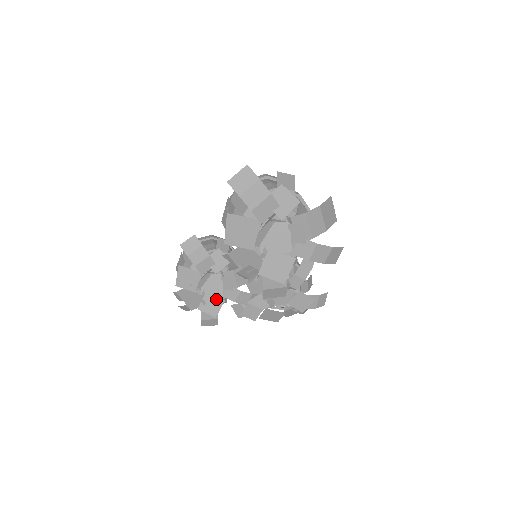
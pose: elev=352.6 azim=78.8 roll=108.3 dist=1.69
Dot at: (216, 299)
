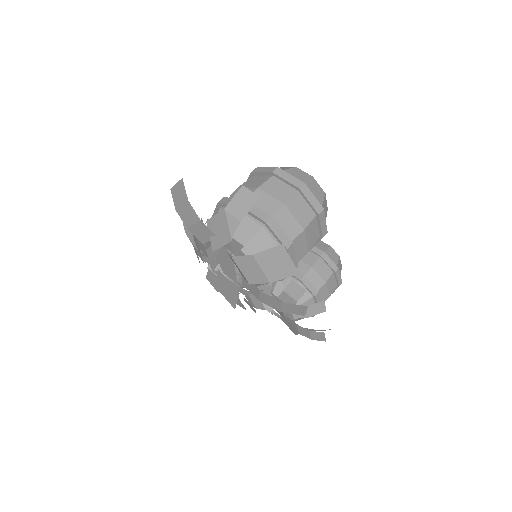
Dot at: occluded
